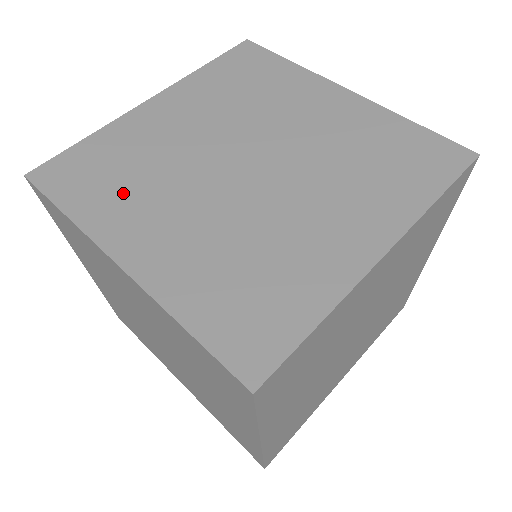
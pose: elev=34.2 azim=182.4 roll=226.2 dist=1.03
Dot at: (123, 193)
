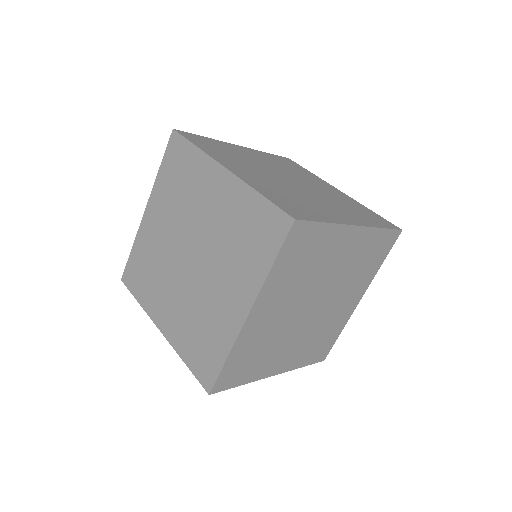
Dot at: (152, 286)
